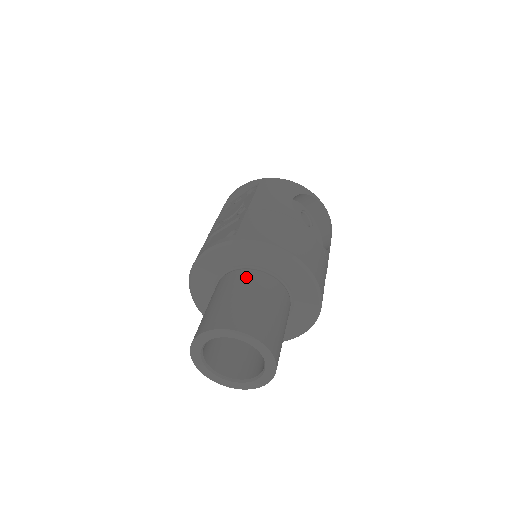
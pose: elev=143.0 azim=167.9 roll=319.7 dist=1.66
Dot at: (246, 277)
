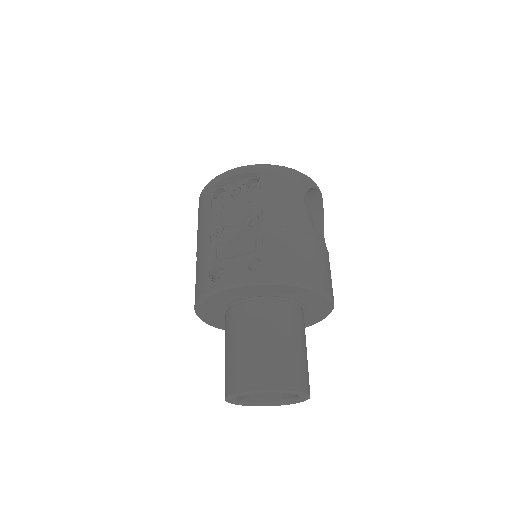
Dot at: (274, 313)
